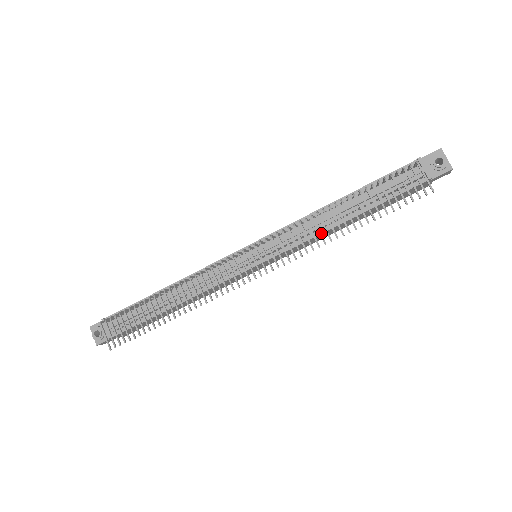
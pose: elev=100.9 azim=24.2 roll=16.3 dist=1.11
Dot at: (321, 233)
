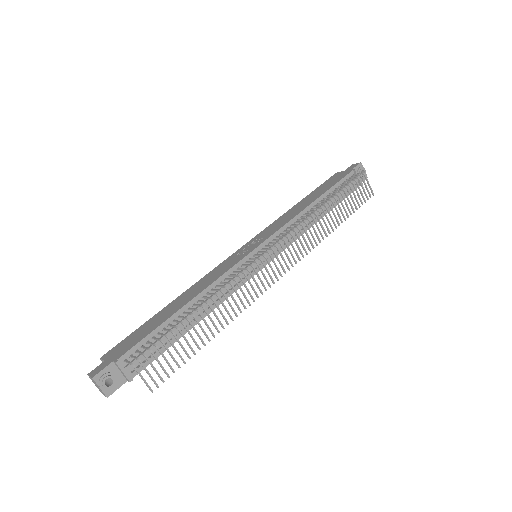
Dot at: occluded
